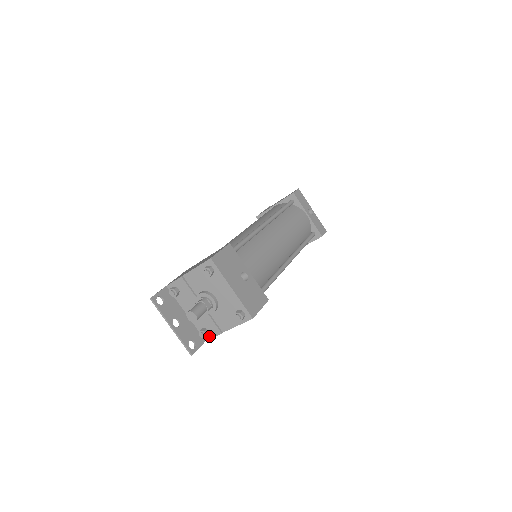
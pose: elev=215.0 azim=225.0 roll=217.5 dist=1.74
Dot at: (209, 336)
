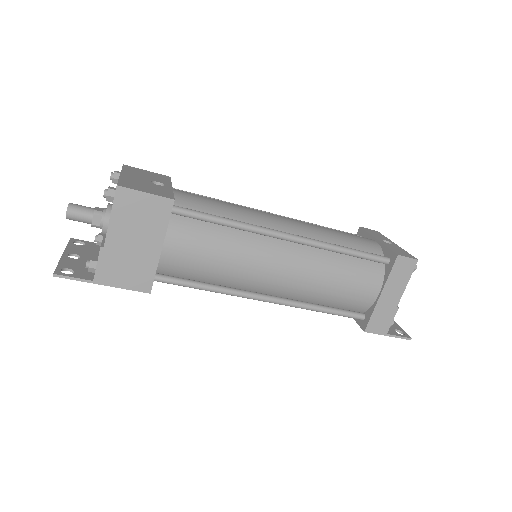
Dot at: (96, 268)
